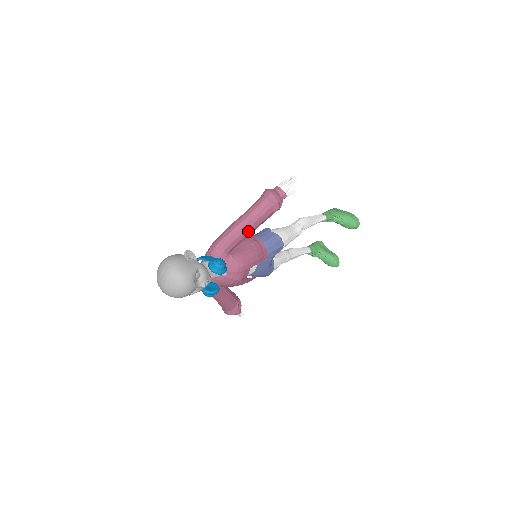
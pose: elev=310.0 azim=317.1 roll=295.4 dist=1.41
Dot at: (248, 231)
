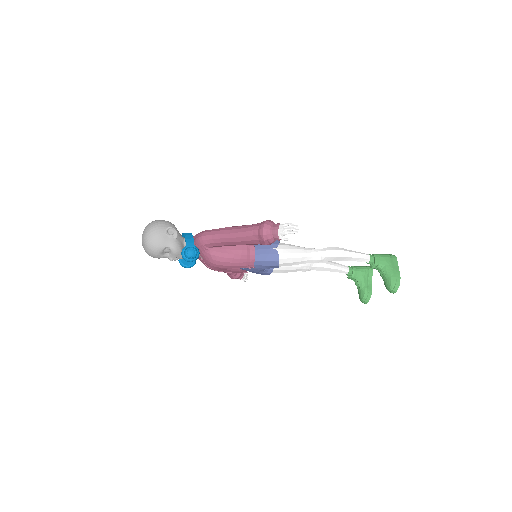
Dot at: (231, 243)
